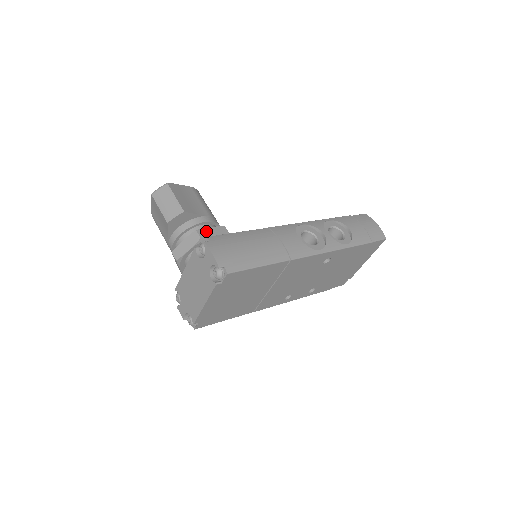
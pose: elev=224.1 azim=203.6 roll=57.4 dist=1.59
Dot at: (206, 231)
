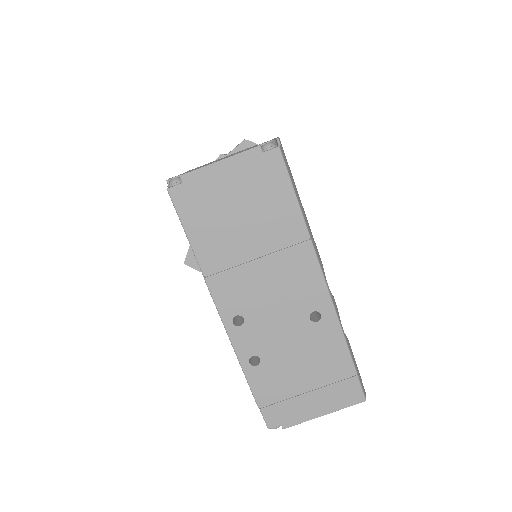
Dot at: occluded
